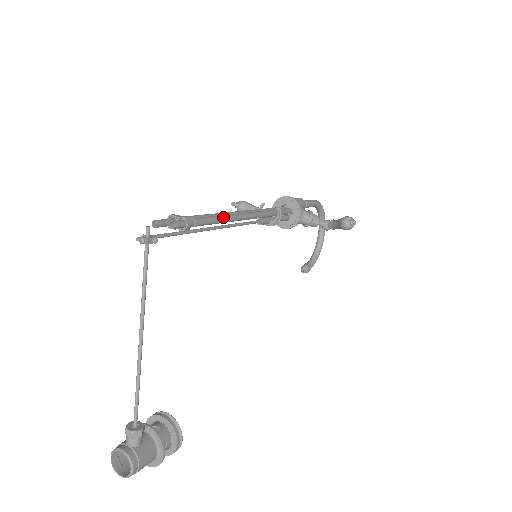
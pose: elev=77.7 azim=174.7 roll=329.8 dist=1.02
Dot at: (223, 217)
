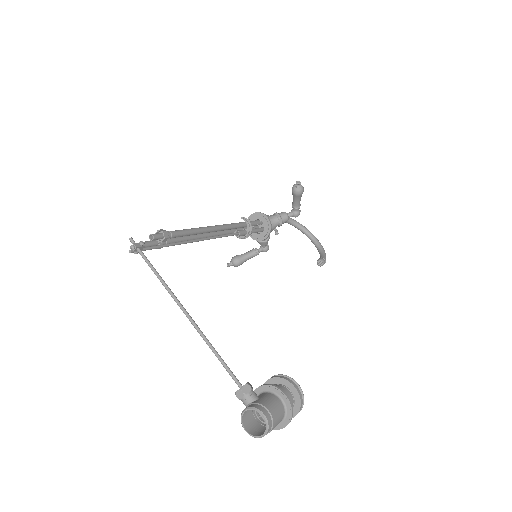
Dot at: (194, 228)
